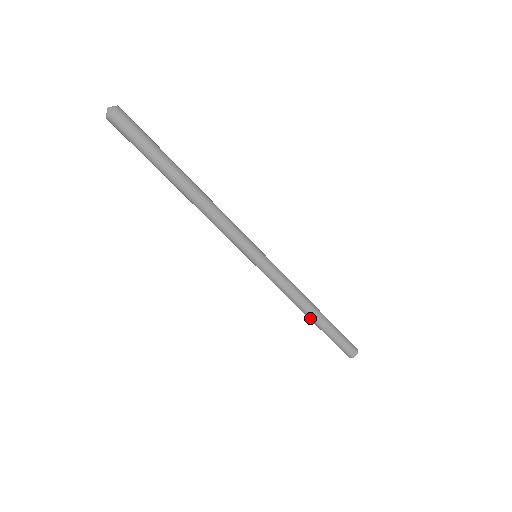
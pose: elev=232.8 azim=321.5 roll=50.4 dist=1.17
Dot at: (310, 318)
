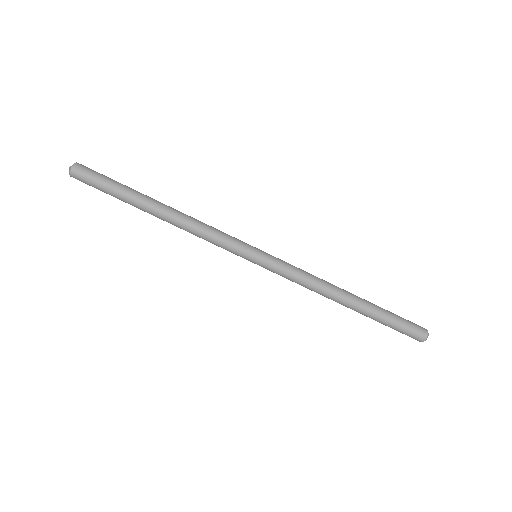
Dot at: (347, 306)
